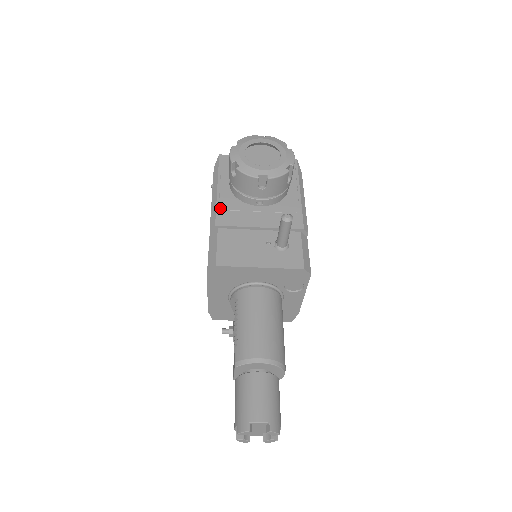
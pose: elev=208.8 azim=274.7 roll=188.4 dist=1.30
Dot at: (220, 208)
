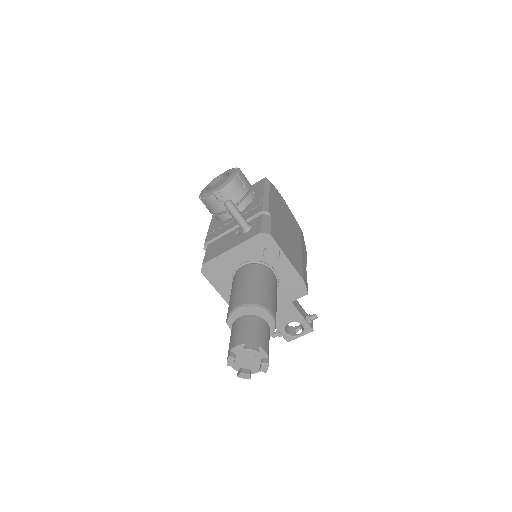
Dot at: (209, 233)
